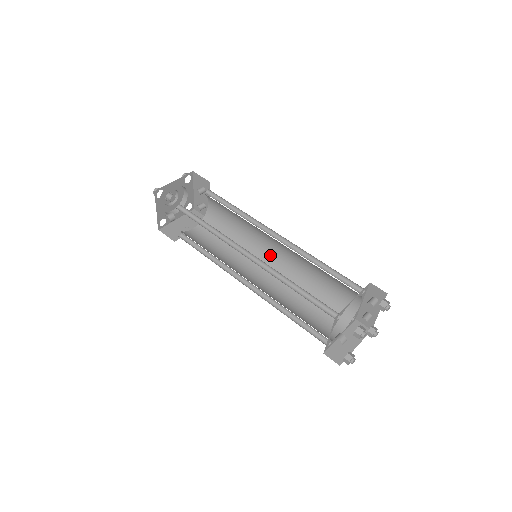
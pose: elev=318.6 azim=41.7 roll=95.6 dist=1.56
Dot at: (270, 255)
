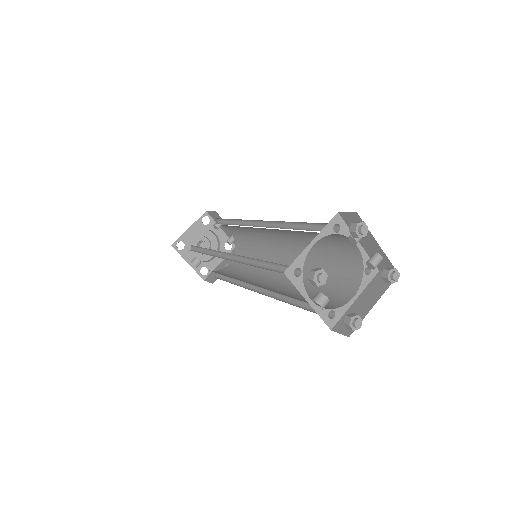
Dot at: (281, 249)
